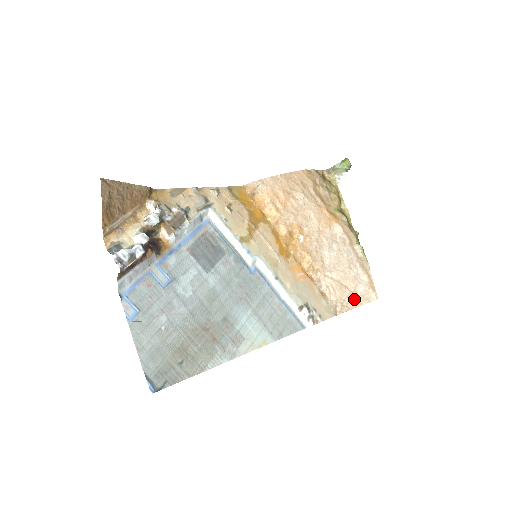
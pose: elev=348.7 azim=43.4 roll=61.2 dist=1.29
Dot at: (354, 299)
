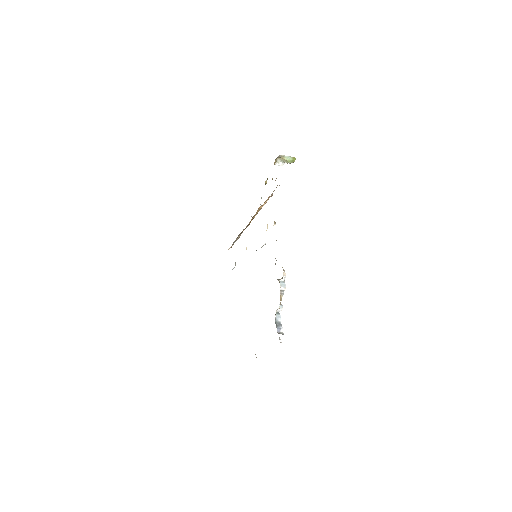
Dot at: occluded
